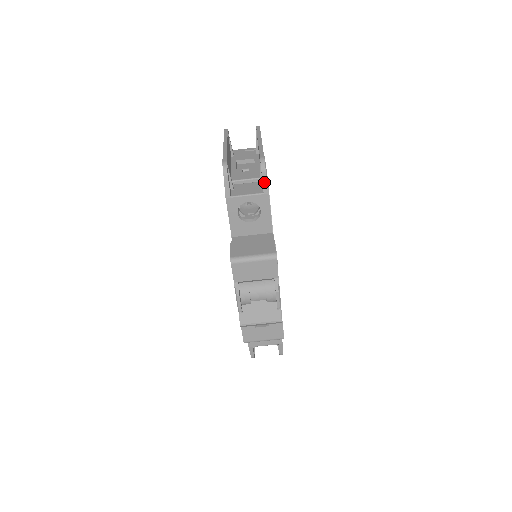
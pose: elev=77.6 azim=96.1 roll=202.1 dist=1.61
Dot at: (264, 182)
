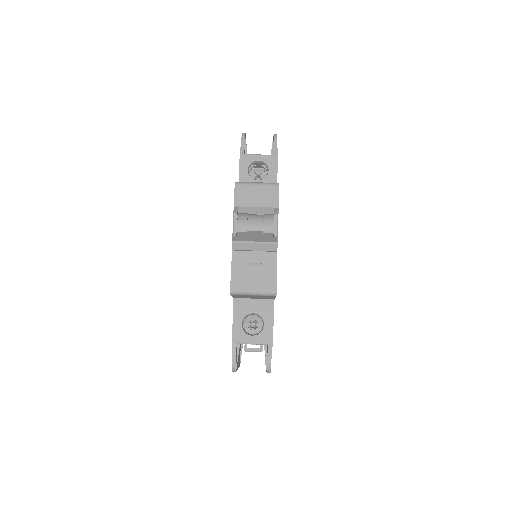
Dot at: (275, 146)
